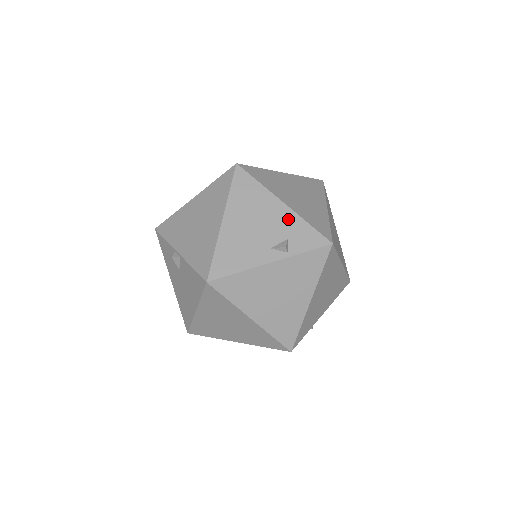
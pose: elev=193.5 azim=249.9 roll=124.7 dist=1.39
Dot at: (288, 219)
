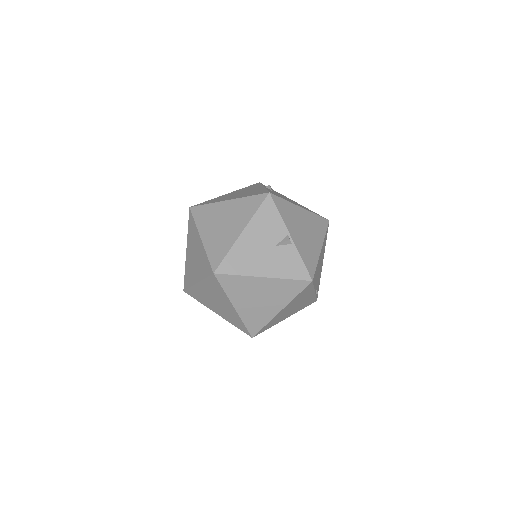
Dot at: occluded
